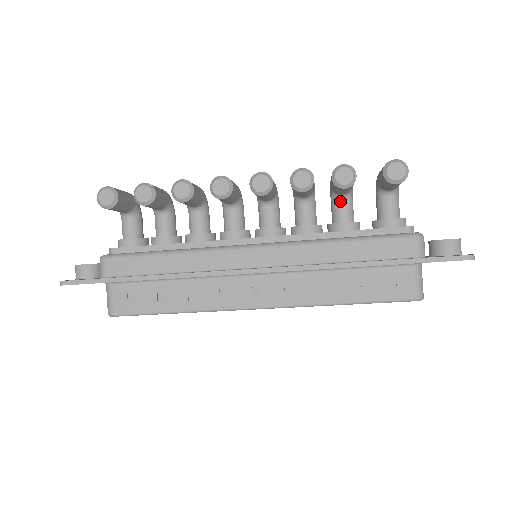
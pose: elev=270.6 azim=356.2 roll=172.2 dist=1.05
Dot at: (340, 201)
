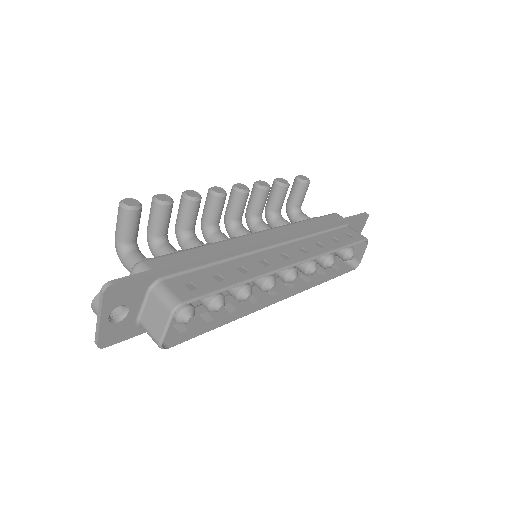
Dot at: (279, 218)
